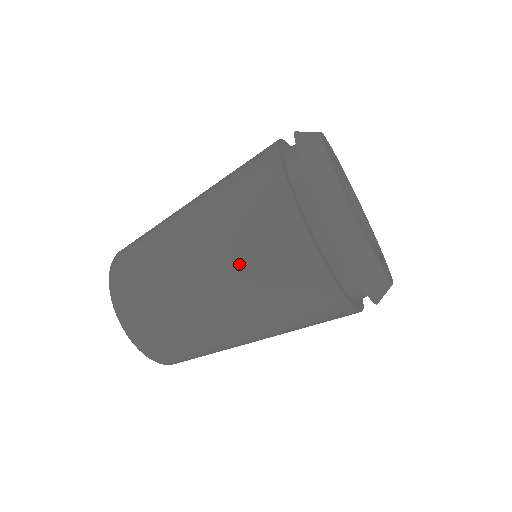
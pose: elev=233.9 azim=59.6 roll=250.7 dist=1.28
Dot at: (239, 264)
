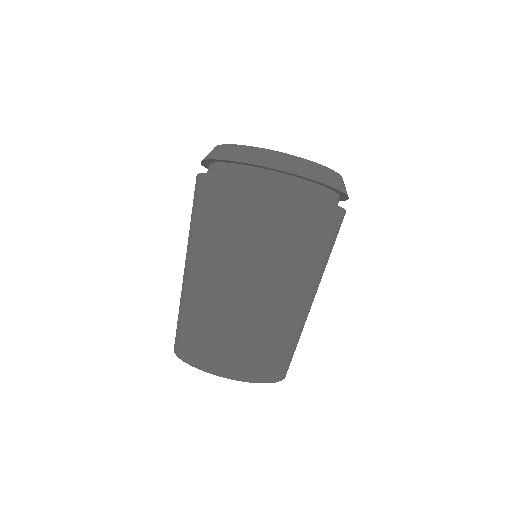
Dot at: (217, 239)
